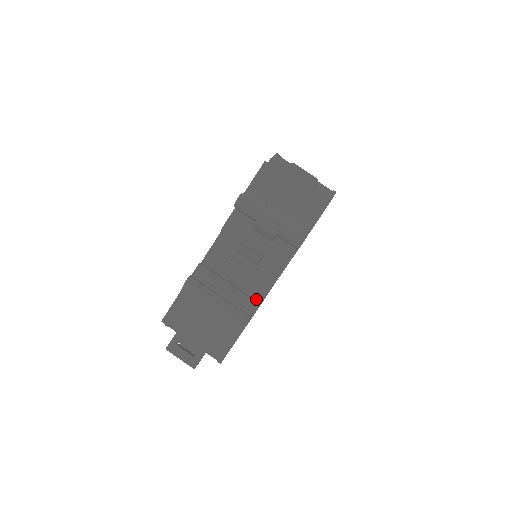
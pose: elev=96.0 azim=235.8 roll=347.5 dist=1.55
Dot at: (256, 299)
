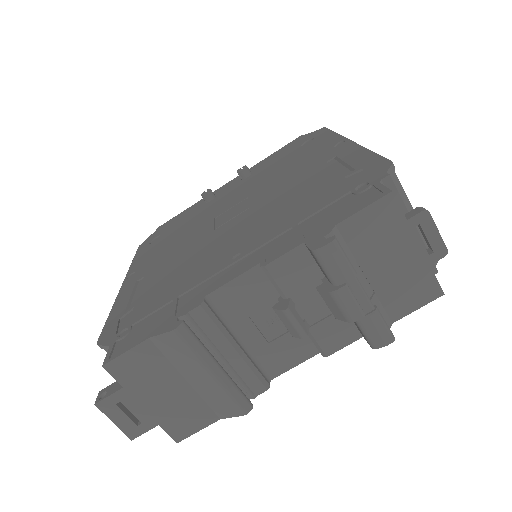
Dot at: (265, 374)
